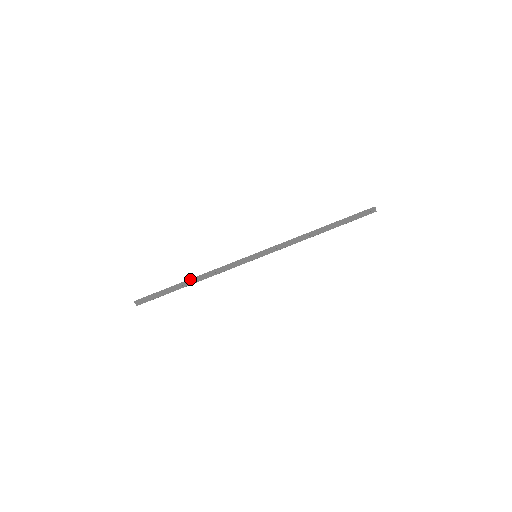
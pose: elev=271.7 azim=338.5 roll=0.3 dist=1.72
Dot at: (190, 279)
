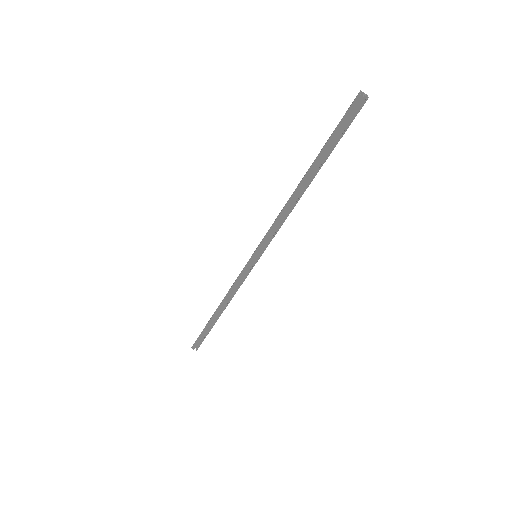
Dot at: (215, 311)
